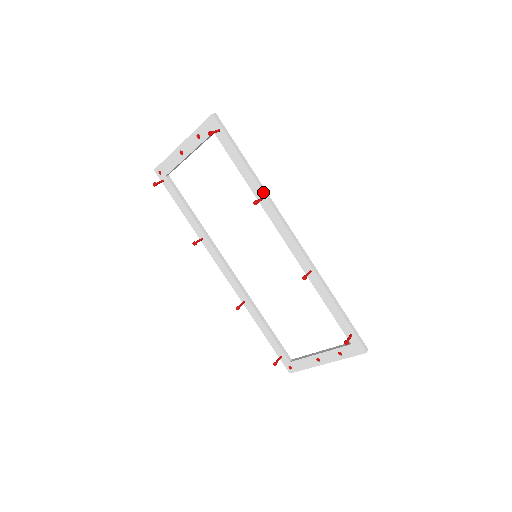
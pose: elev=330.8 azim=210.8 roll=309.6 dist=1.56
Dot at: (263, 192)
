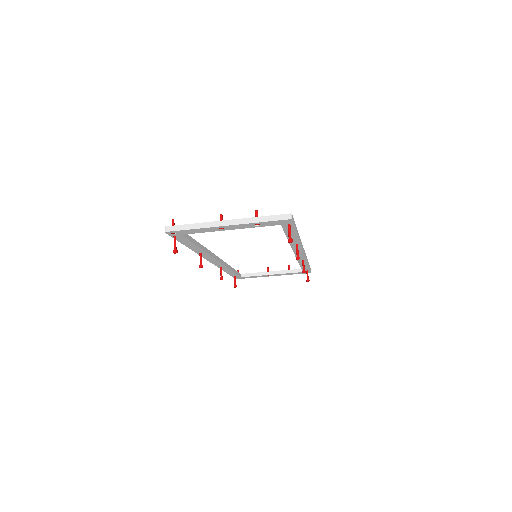
Dot at: (300, 243)
